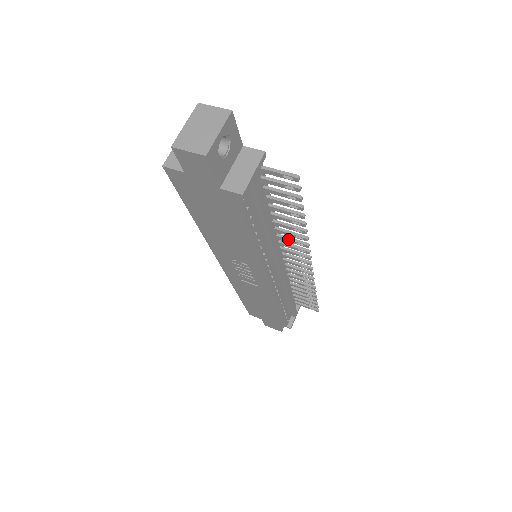
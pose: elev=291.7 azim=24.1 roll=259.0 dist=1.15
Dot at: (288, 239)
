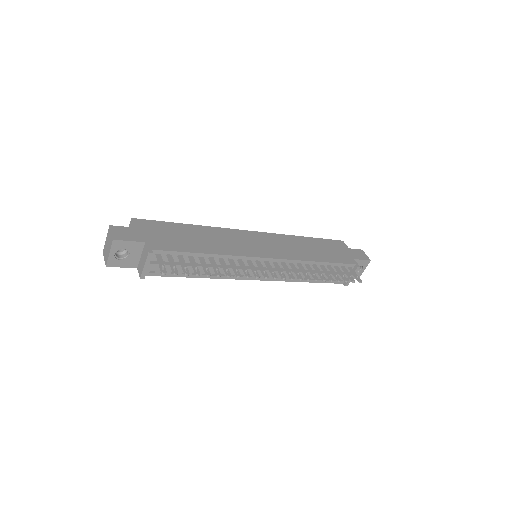
Dot at: (241, 267)
